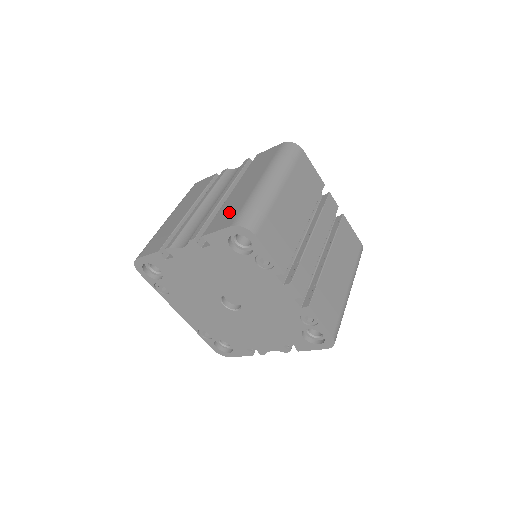
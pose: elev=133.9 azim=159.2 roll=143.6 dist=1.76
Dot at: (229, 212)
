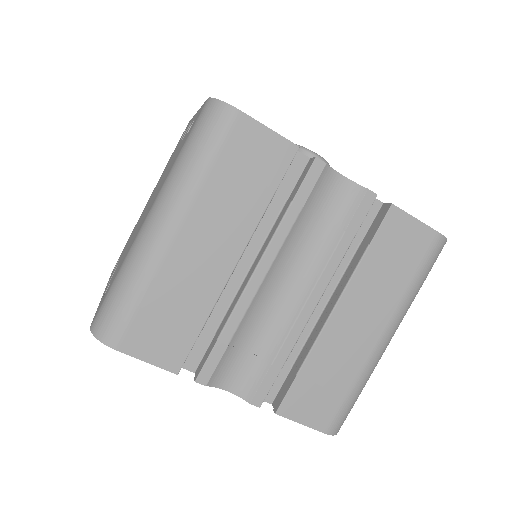
Dot at: (325, 389)
